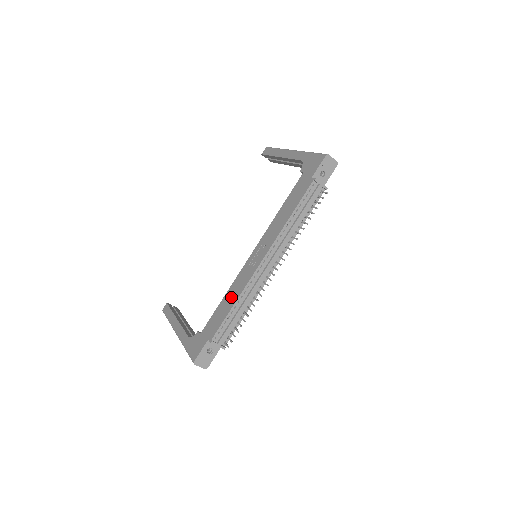
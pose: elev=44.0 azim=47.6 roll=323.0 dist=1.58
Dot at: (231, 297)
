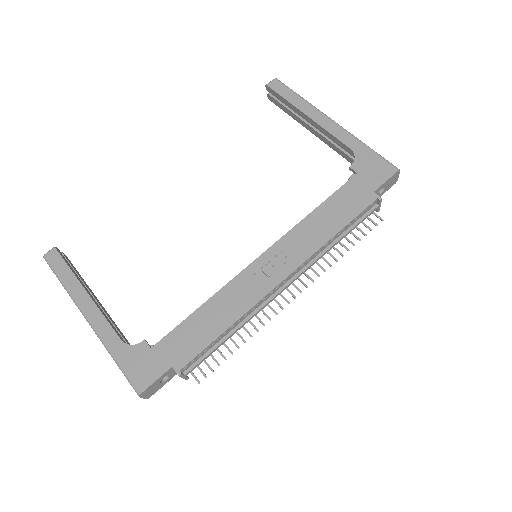
Dot at: (220, 313)
